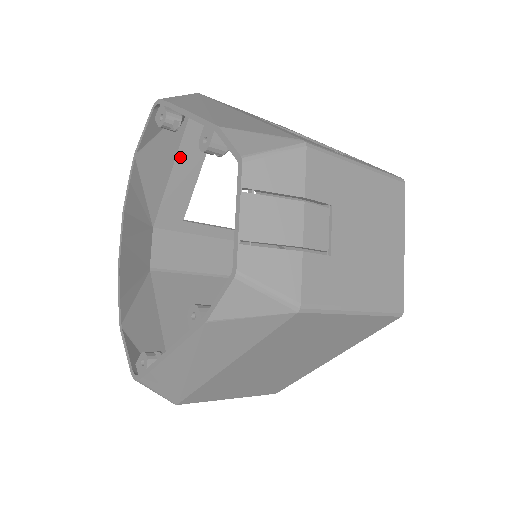
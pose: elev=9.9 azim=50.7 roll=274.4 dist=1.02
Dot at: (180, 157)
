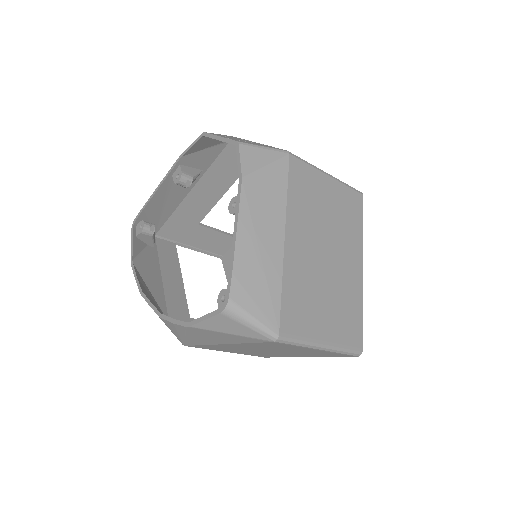
Dot at: (163, 271)
